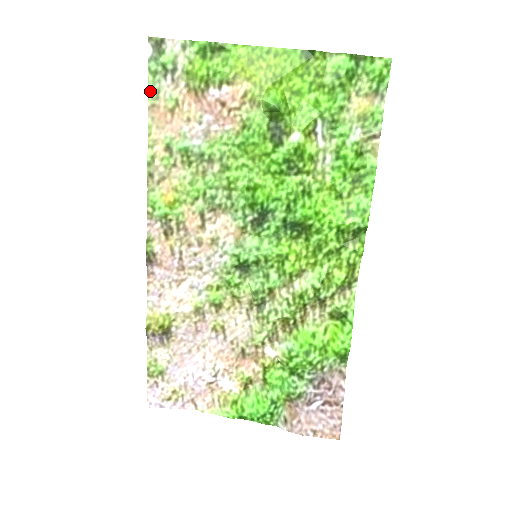
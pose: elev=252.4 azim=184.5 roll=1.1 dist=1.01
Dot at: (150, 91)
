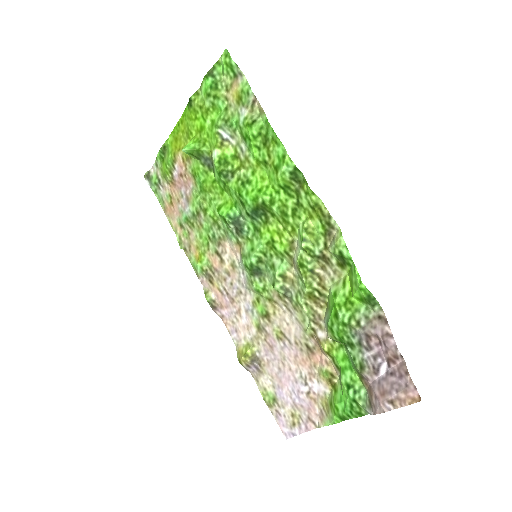
Dot at: (160, 202)
